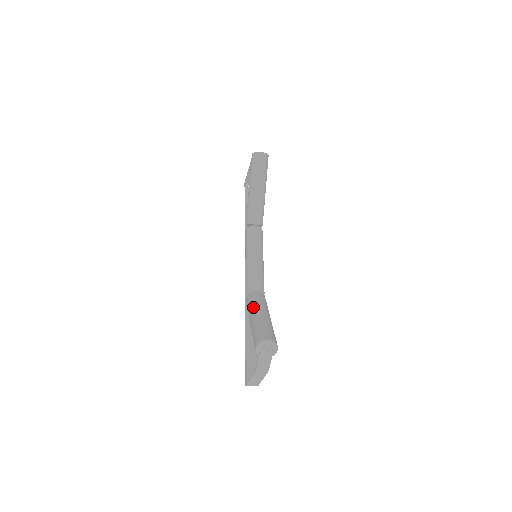
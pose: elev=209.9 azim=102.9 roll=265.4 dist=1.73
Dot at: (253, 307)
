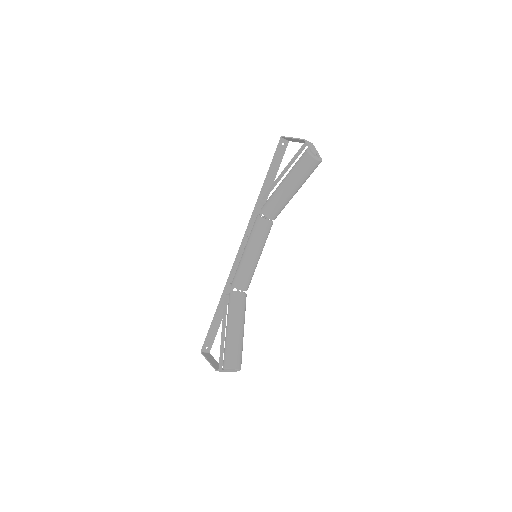
Dot at: (234, 317)
